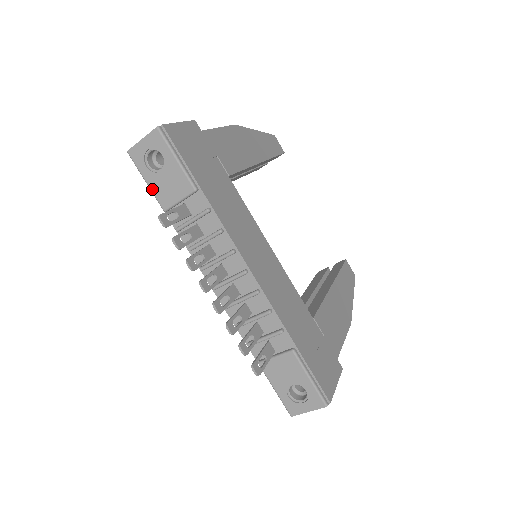
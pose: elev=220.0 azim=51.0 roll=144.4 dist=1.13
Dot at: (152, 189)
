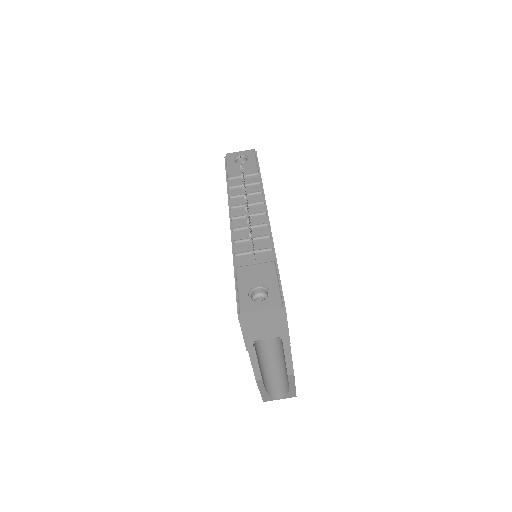
Dot at: (229, 169)
